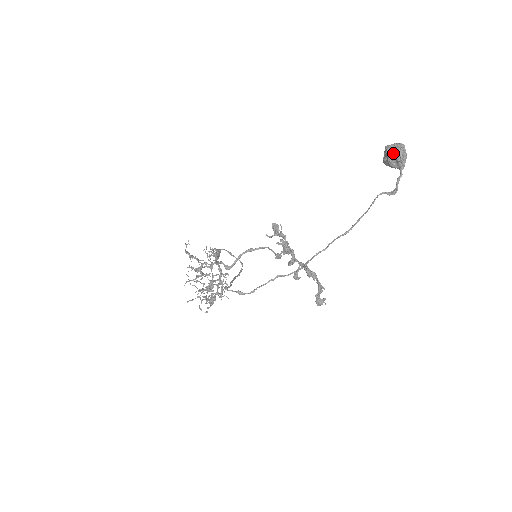
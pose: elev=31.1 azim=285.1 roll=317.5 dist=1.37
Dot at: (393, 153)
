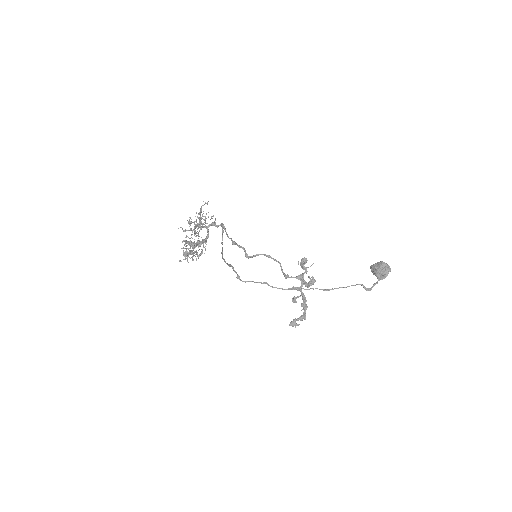
Dot at: (384, 269)
